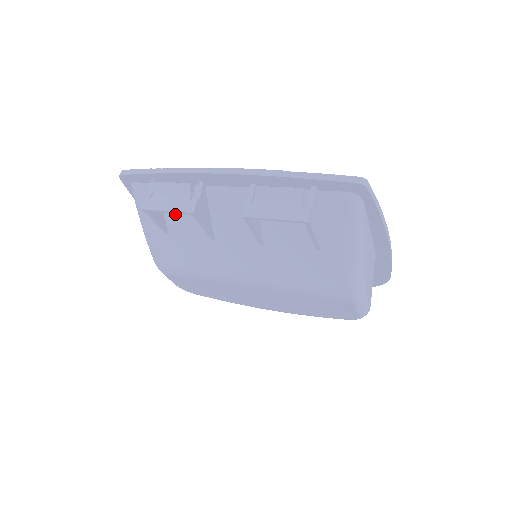
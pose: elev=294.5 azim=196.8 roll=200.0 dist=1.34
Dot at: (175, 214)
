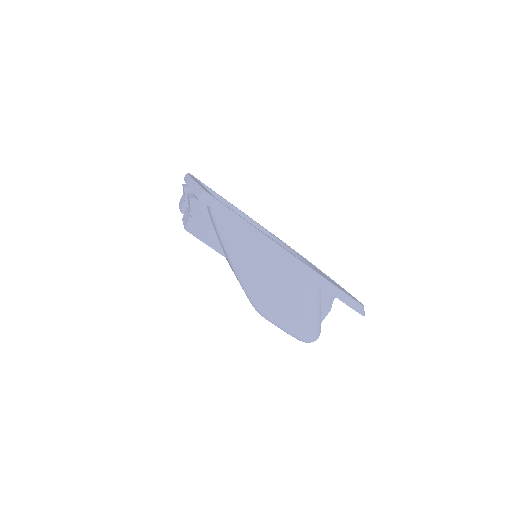
Dot at: occluded
